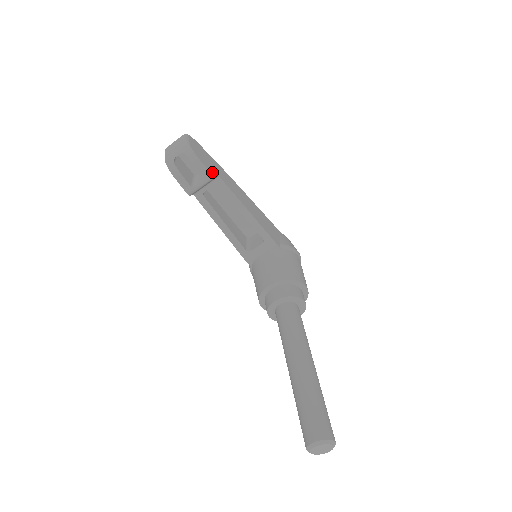
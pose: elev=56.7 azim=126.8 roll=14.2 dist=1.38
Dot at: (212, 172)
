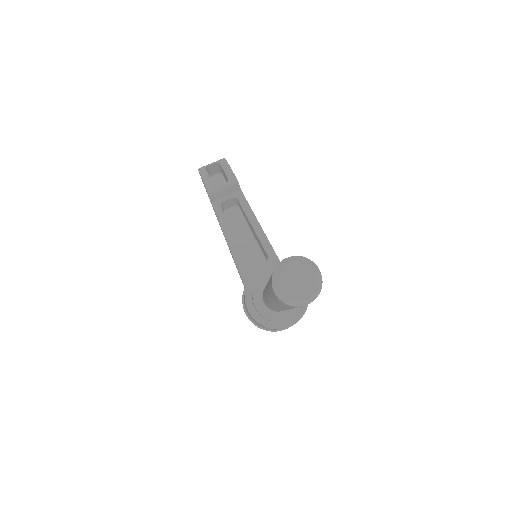
Dot at: (237, 180)
